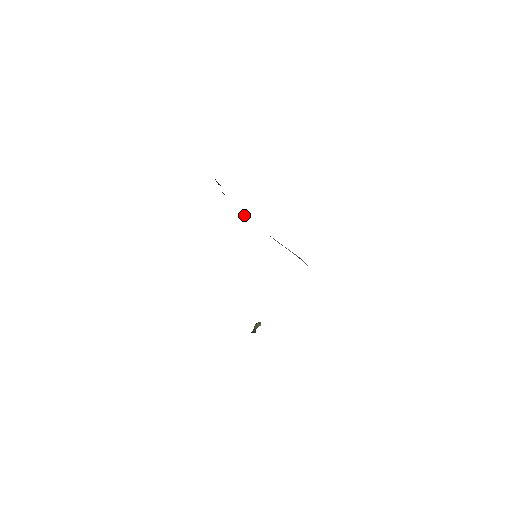
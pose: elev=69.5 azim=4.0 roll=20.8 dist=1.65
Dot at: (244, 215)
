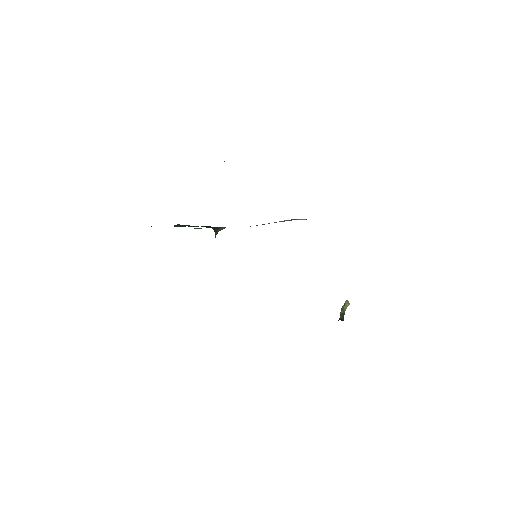
Dot at: (216, 231)
